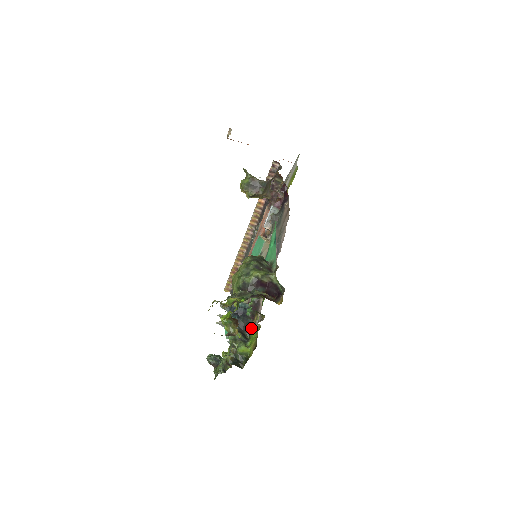
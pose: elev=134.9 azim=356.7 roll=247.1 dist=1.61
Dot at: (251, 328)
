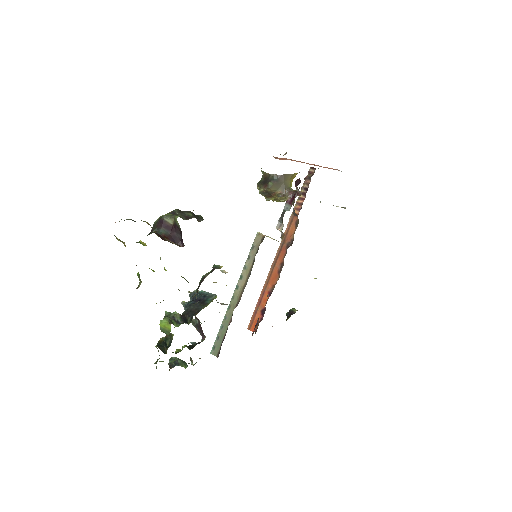
Dot at: occluded
